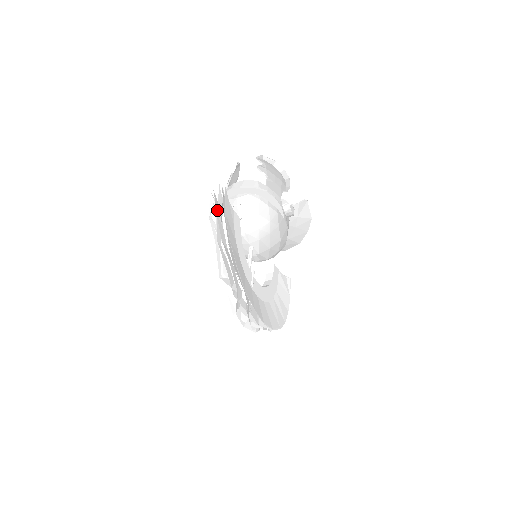
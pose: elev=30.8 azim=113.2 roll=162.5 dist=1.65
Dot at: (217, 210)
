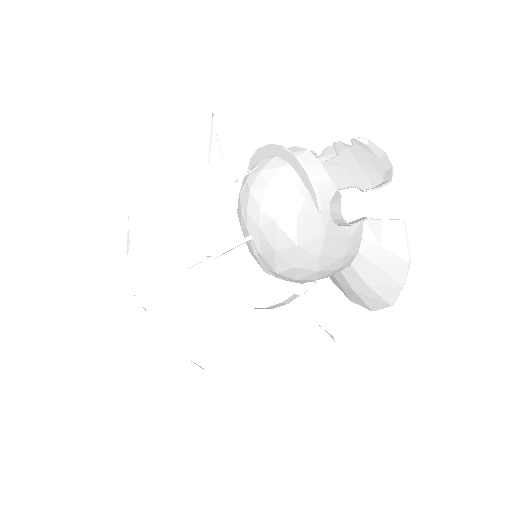
Dot at: occluded
